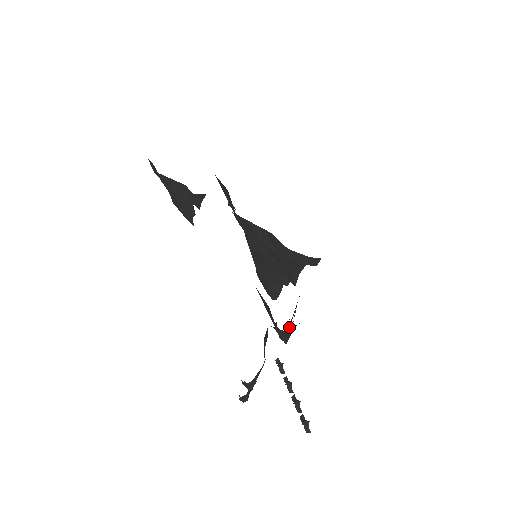
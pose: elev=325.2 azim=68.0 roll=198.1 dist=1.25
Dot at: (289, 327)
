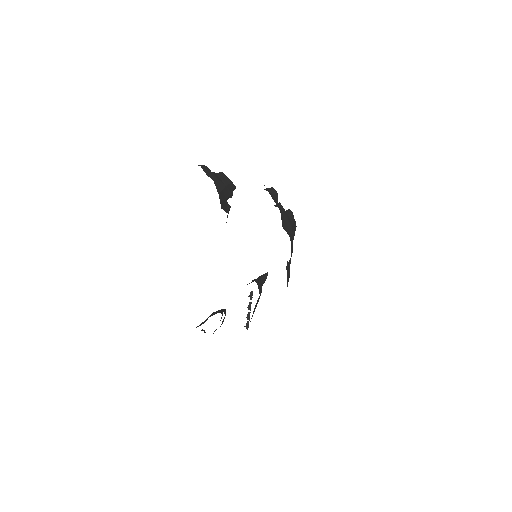
Dot at: occluded
